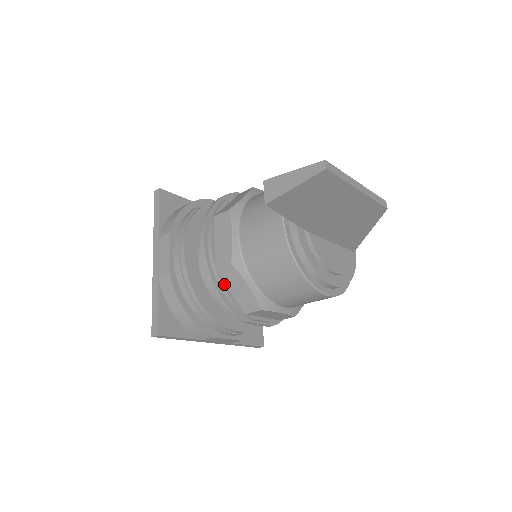
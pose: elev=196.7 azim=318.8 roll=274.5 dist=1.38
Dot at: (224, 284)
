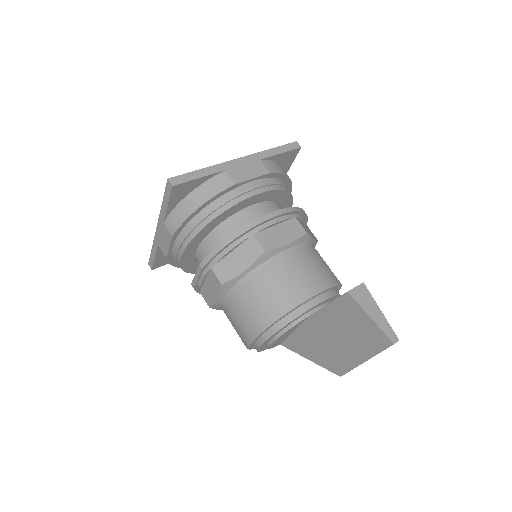
Dot at: (240, 244)
